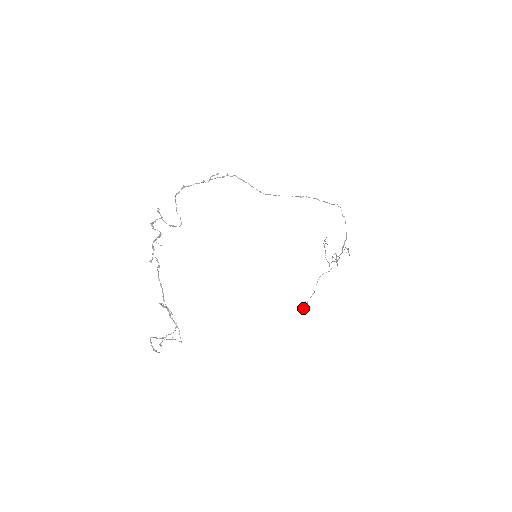
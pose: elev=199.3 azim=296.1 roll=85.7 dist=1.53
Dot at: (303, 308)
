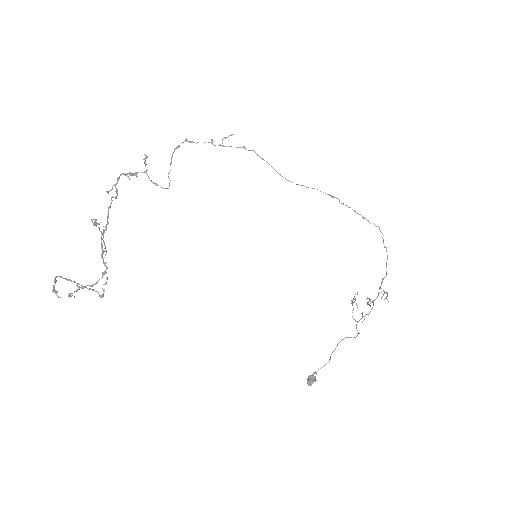
Dot at: (308, 382)
